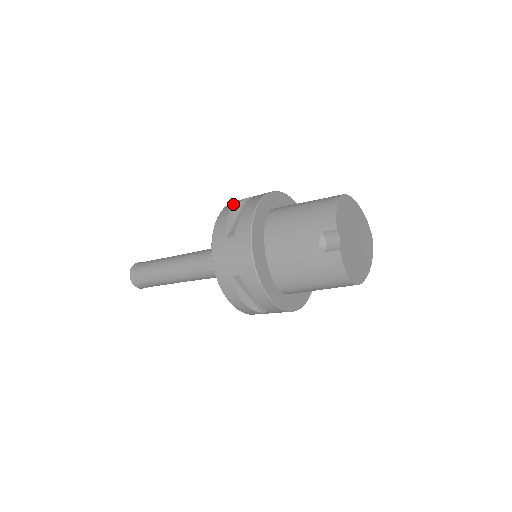
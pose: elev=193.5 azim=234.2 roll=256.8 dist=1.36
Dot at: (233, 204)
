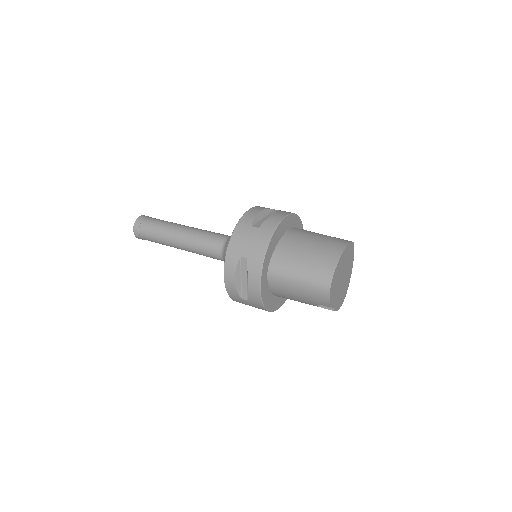
Dot at: (232, 266)
